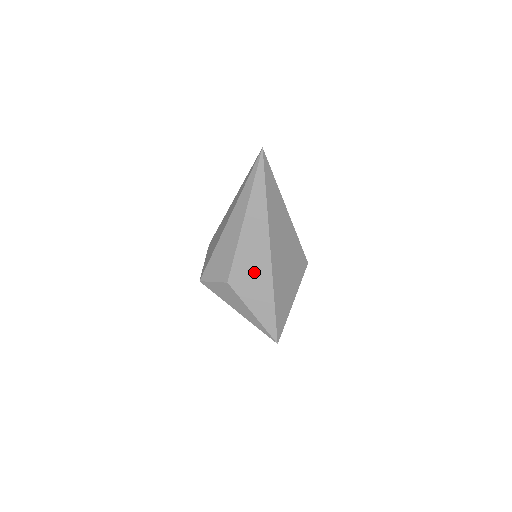
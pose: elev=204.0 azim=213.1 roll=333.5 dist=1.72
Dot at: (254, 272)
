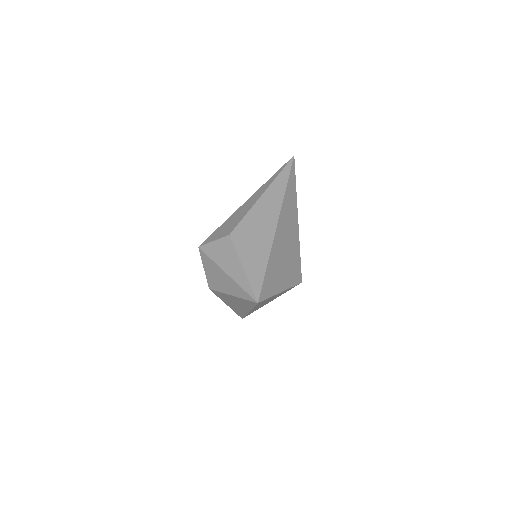
Dot at: (258, 232)
